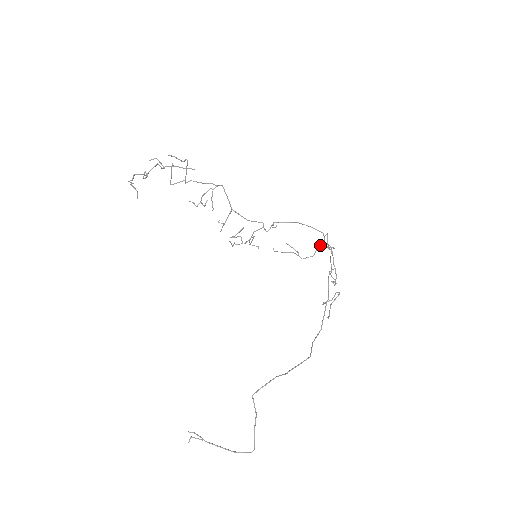
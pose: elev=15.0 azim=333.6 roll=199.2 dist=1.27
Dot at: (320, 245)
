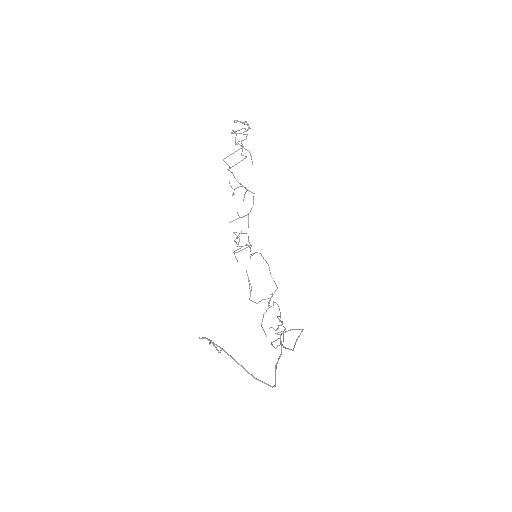
Dot at: occluded
